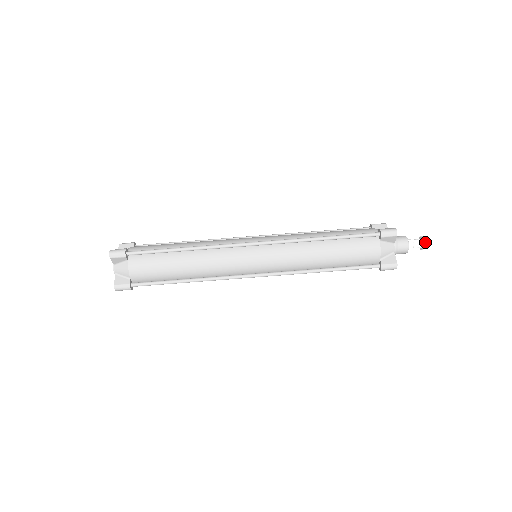
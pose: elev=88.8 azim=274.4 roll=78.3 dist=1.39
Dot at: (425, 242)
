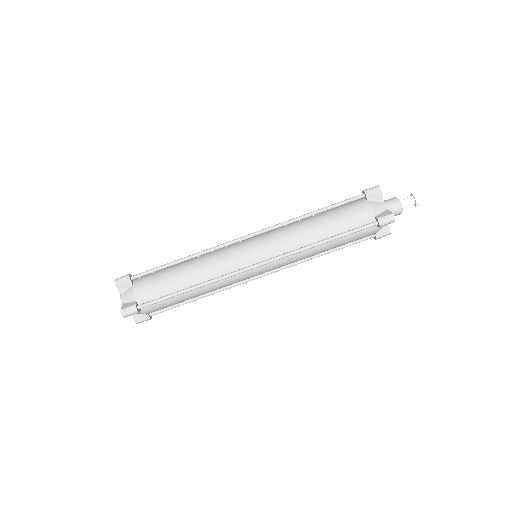
Dot at: (415, 194)
